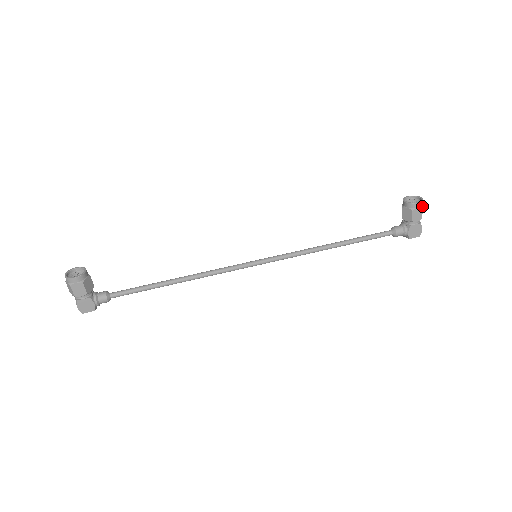
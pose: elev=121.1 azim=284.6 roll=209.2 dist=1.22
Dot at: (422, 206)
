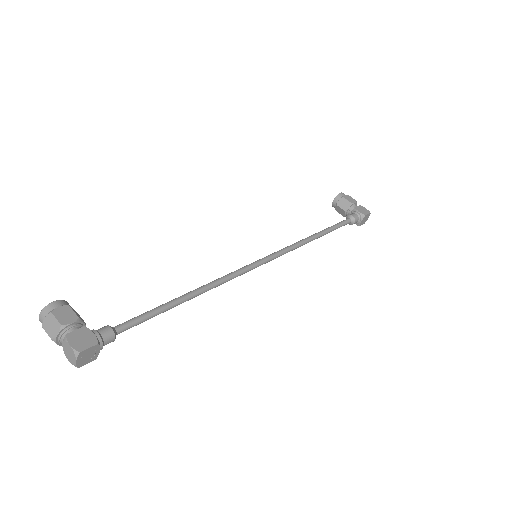
Dot at: (346, 195)
